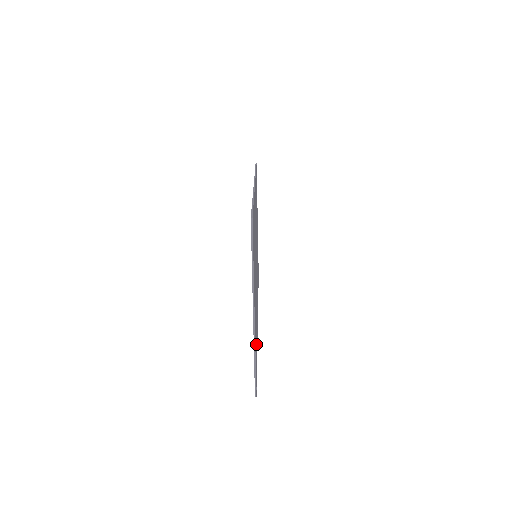
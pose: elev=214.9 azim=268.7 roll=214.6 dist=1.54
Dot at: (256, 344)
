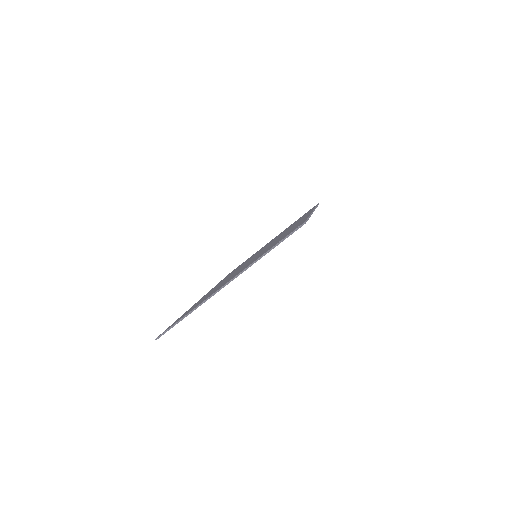
Dot at: occluded
